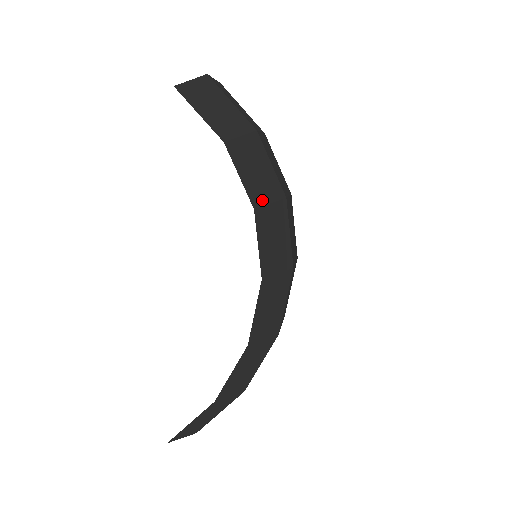
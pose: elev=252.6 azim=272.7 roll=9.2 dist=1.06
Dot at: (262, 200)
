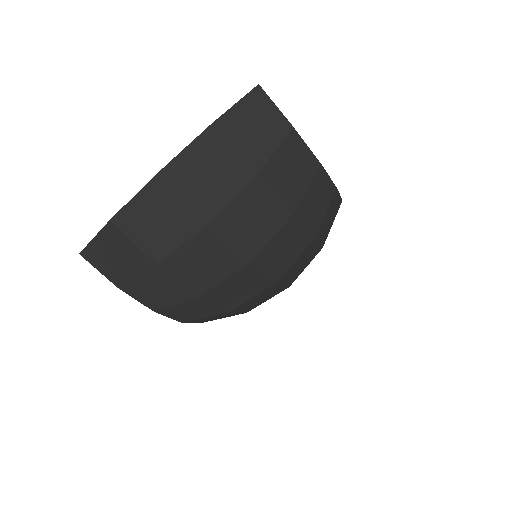
Dot at: (336, 214)
